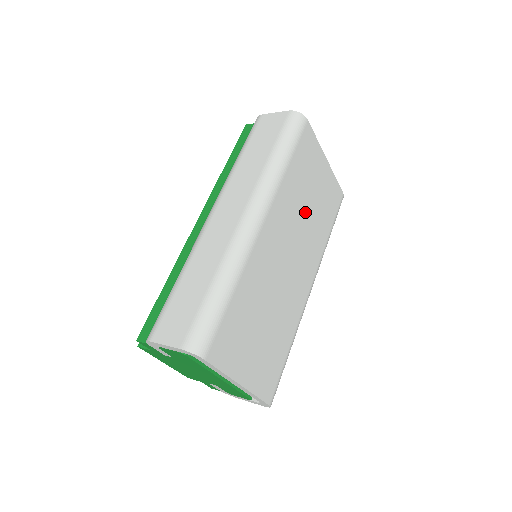
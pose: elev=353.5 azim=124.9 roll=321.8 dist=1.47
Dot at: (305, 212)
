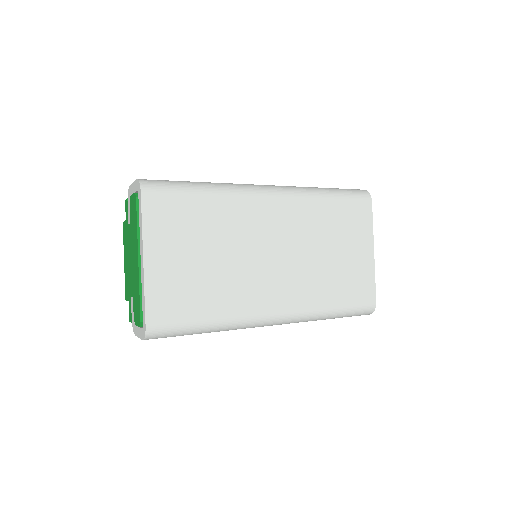
Dot at: (319, 250)
